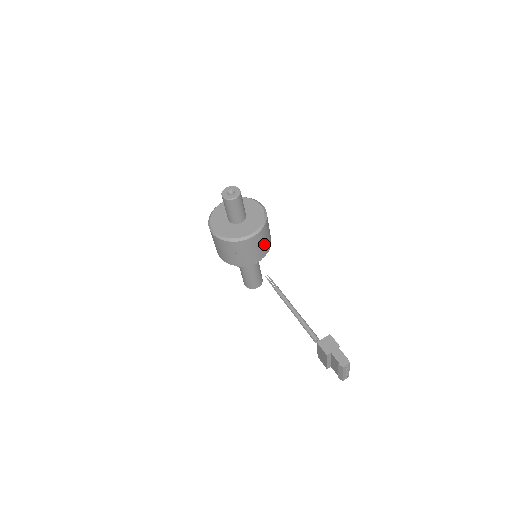
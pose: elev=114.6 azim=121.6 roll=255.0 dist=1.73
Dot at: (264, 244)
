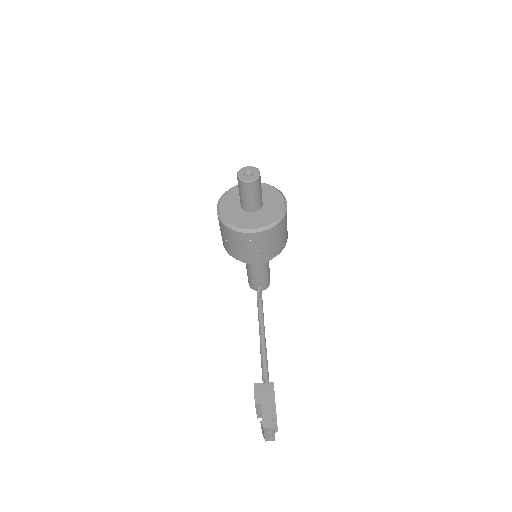
Dot at: (269, 247)
